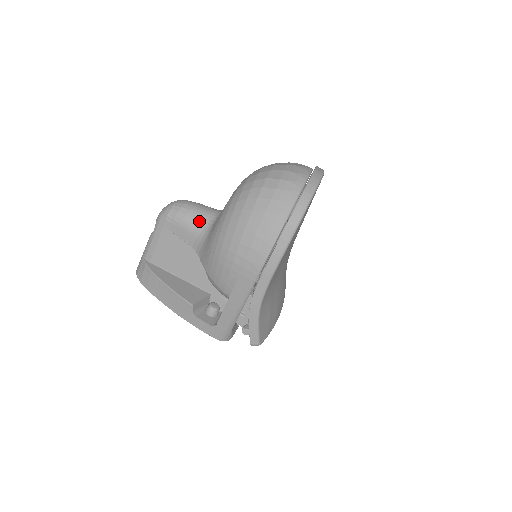
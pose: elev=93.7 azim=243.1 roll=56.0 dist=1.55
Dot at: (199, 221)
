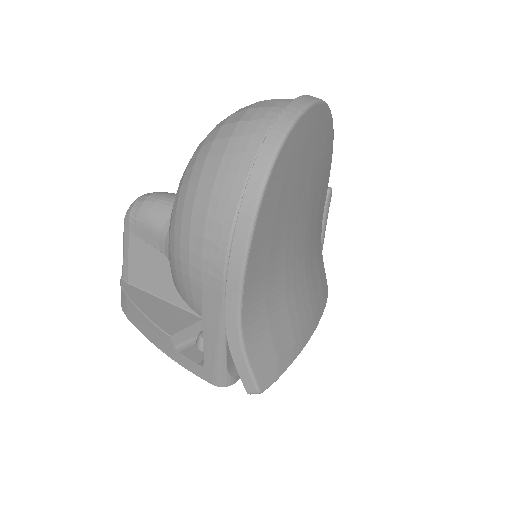
Dot at: (164, 215)
